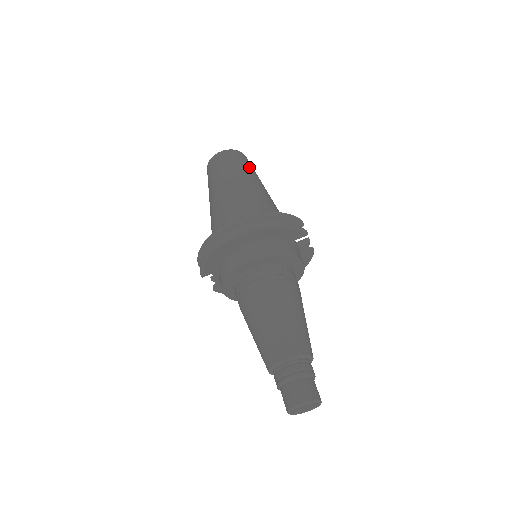
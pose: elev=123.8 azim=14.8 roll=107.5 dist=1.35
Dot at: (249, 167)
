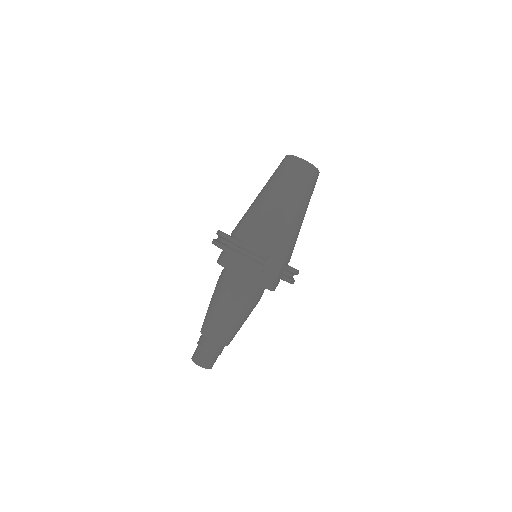
Dot at: (293, 181)
